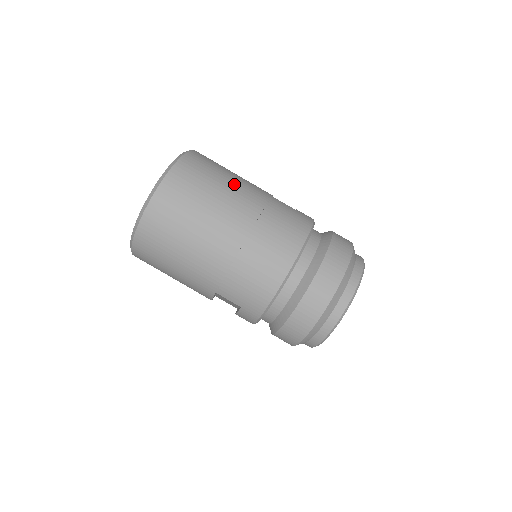
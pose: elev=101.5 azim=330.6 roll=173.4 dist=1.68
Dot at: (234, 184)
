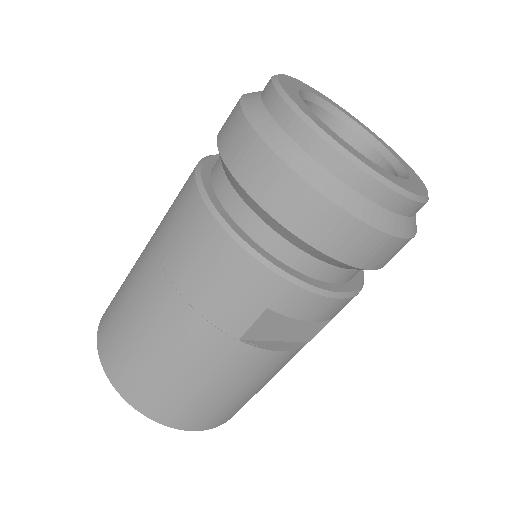
Dot at: occluded
